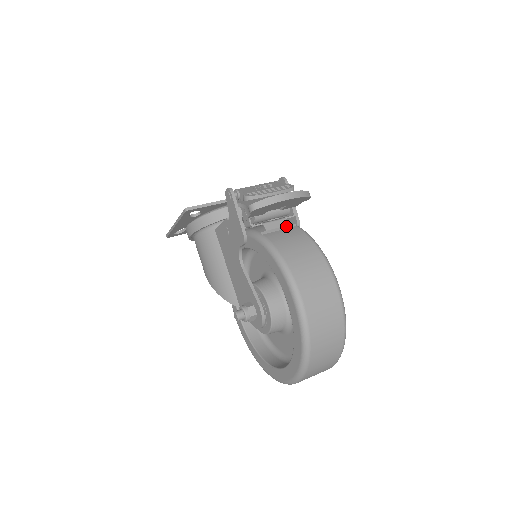
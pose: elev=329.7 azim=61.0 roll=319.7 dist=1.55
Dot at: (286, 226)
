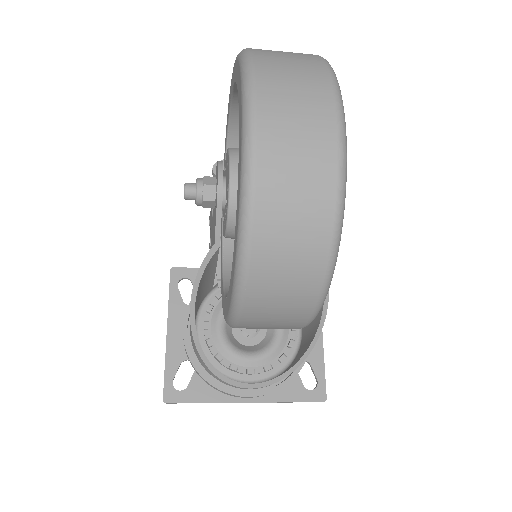
Dot at: occluded
